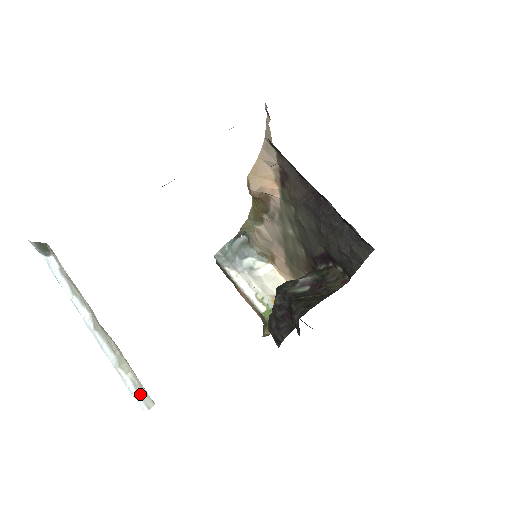
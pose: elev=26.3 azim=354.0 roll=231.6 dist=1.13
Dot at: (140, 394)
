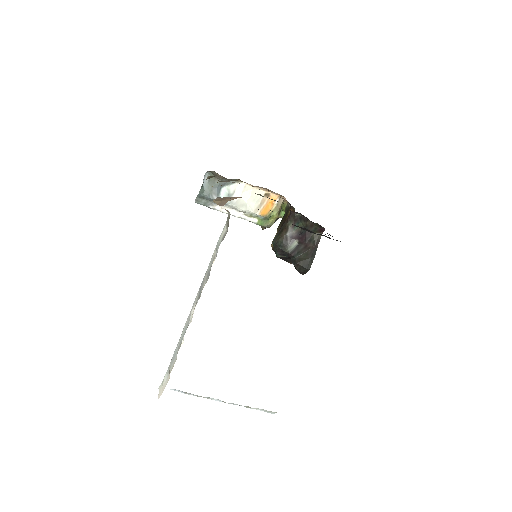
Dot at: (267, 411)
